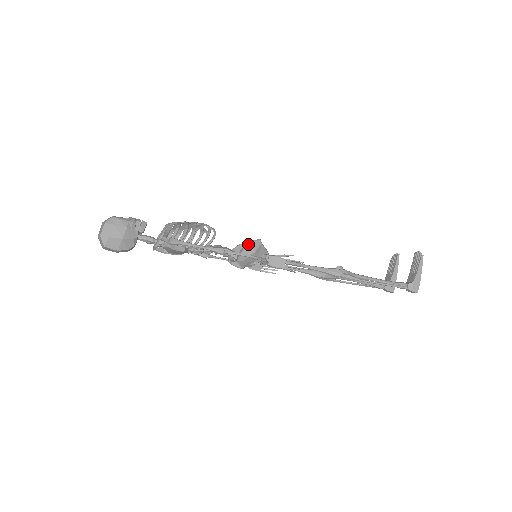
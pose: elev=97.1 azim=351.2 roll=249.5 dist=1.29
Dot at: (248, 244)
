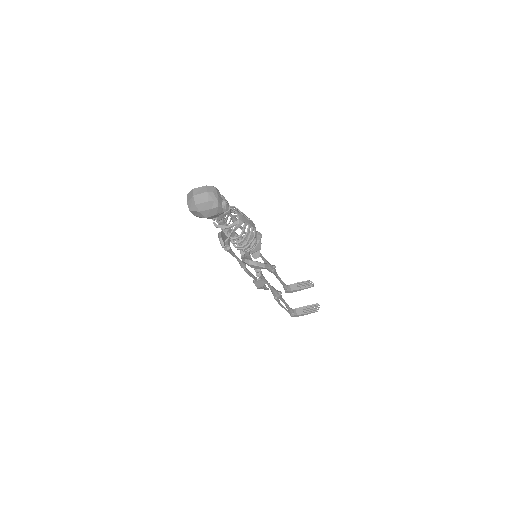
Dot at: (260, 265)
